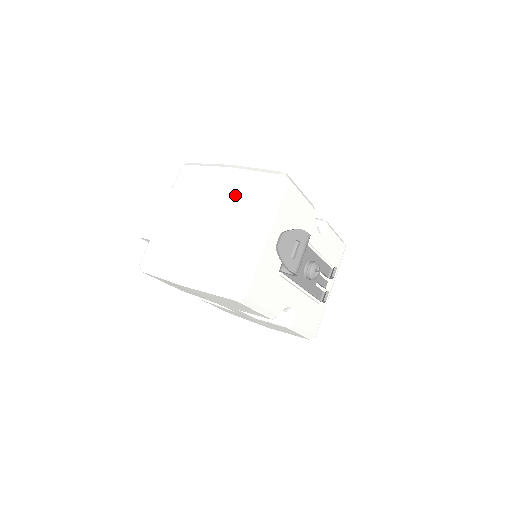
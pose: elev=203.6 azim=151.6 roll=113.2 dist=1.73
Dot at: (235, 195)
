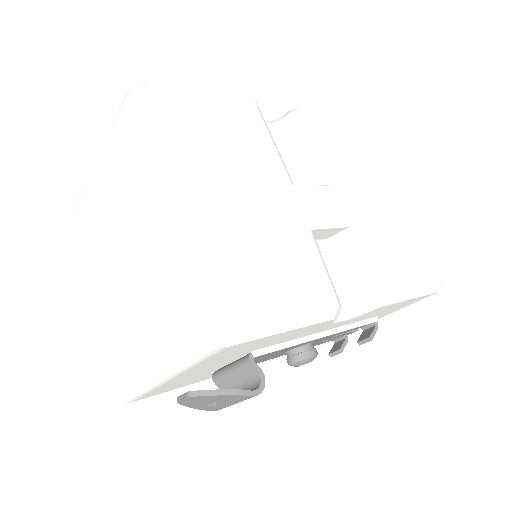
Dot at: (152, 273)
